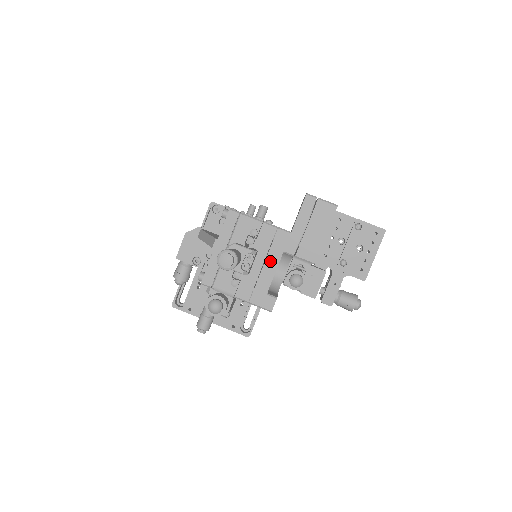
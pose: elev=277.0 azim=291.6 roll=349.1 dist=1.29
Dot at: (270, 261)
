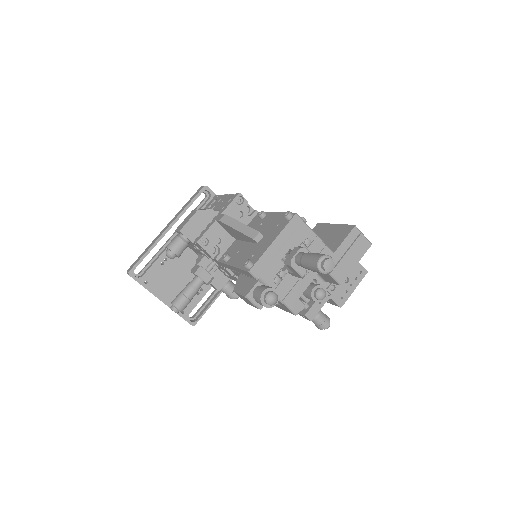
Dot at: (311, 271)
